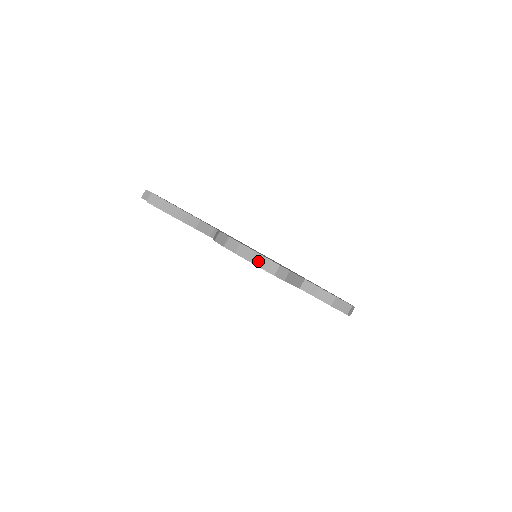
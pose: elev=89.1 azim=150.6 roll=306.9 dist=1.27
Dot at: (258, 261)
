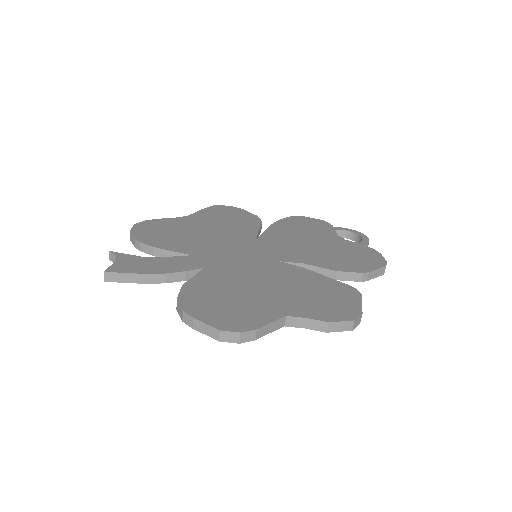
Dot at: (216, 336)
